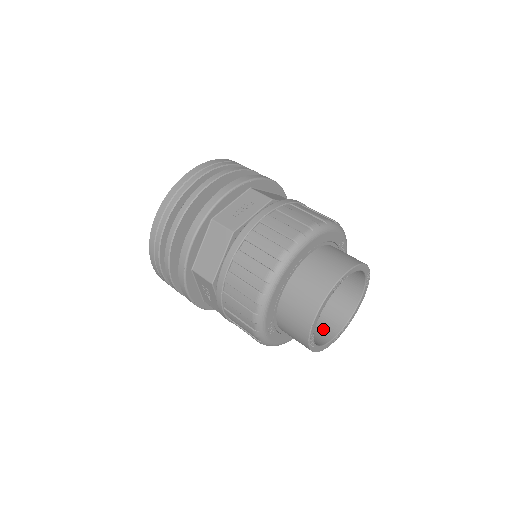
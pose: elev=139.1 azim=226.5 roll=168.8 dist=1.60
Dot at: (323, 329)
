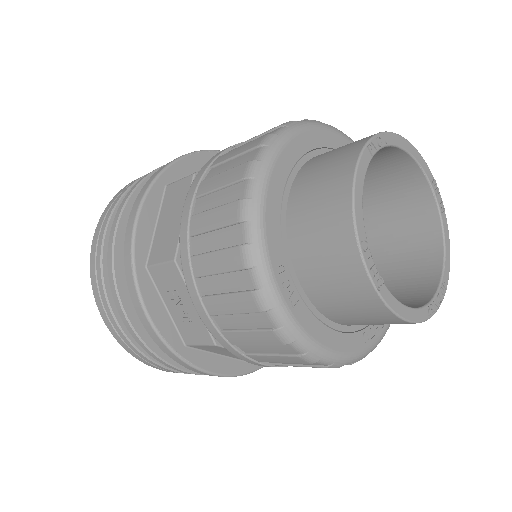
Dot at: occluded
